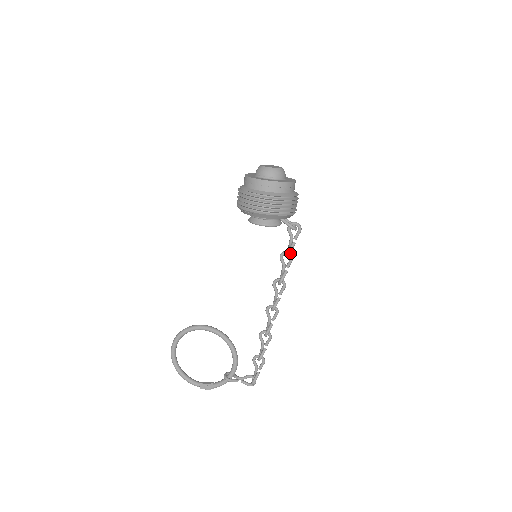
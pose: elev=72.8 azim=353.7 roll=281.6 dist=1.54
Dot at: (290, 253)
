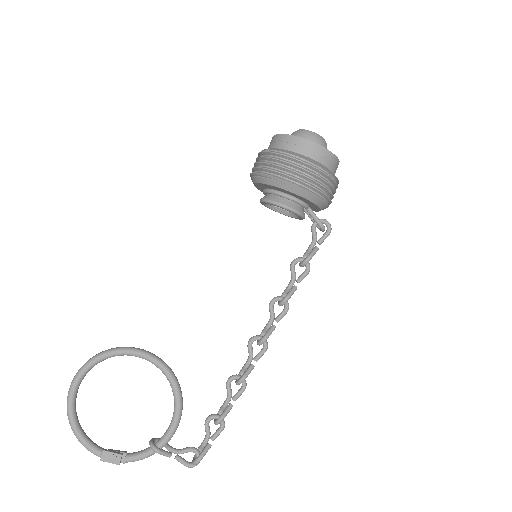
Dot at: (307, 262)
